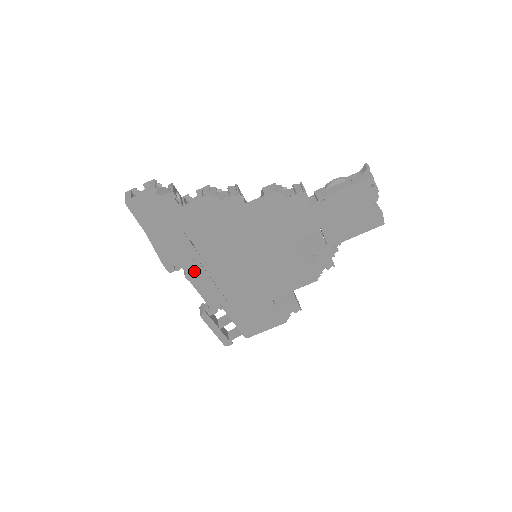
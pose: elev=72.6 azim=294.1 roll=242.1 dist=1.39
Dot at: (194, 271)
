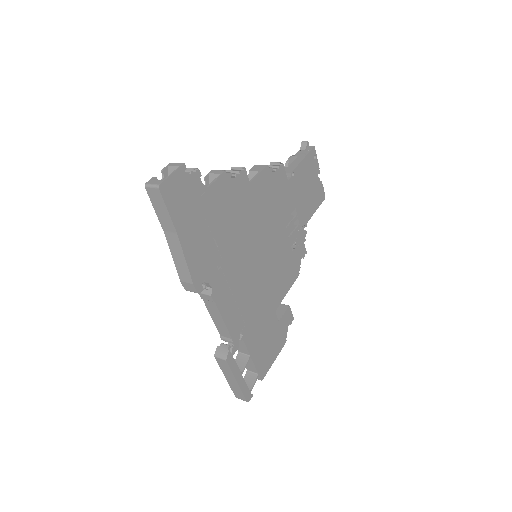
Dot at: (218, 285)
